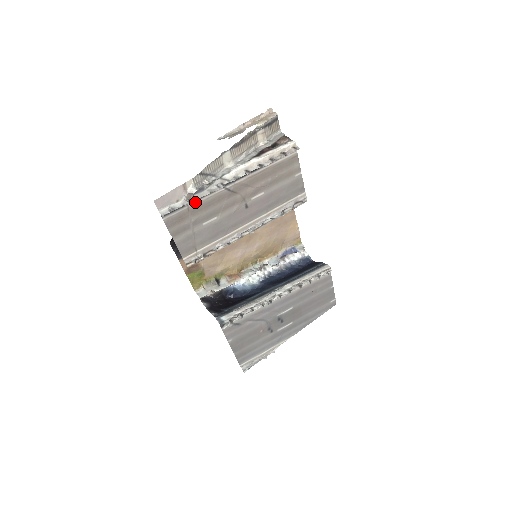
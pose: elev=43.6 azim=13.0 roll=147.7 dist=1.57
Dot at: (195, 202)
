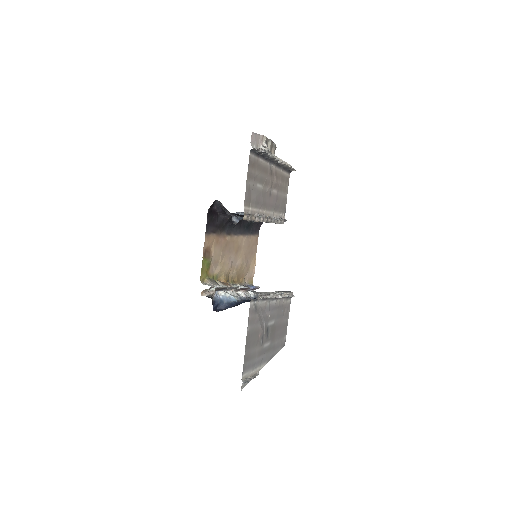
Dot at: (260, 159)
